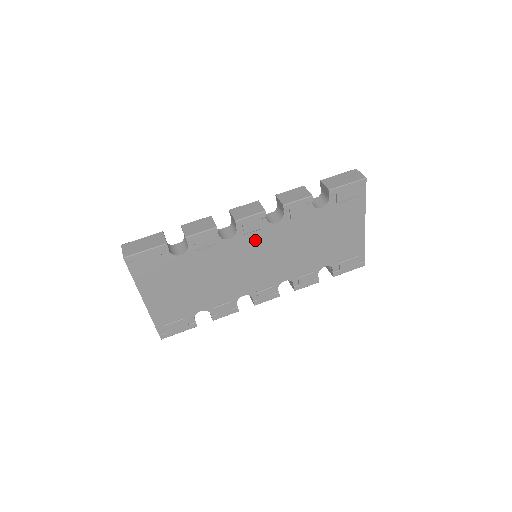
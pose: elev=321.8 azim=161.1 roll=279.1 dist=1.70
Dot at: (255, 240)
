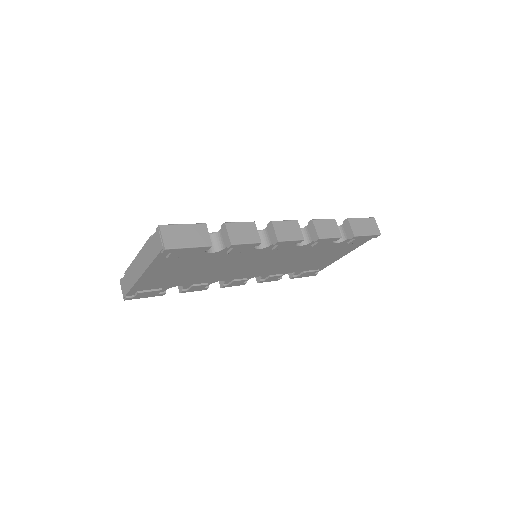
Dot at: (273, 253)
